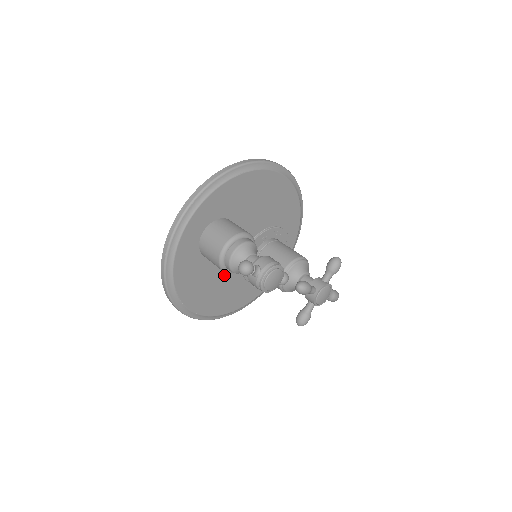
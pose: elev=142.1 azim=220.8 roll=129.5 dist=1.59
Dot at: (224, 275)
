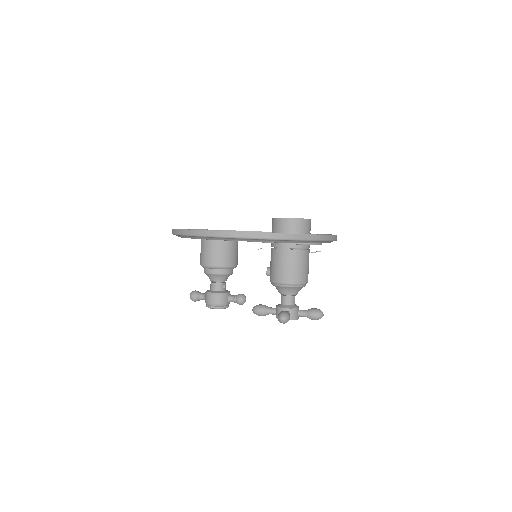
Dot at: occluded
